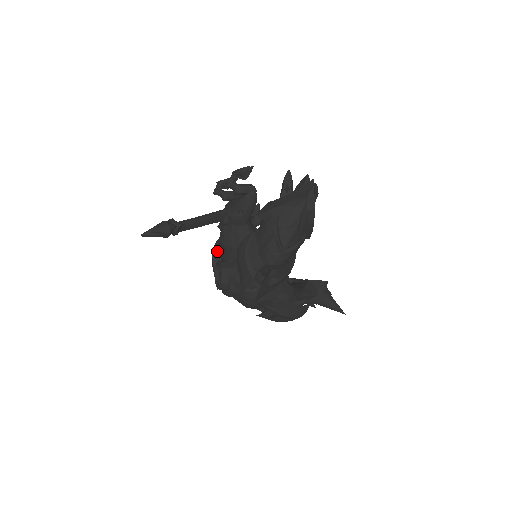
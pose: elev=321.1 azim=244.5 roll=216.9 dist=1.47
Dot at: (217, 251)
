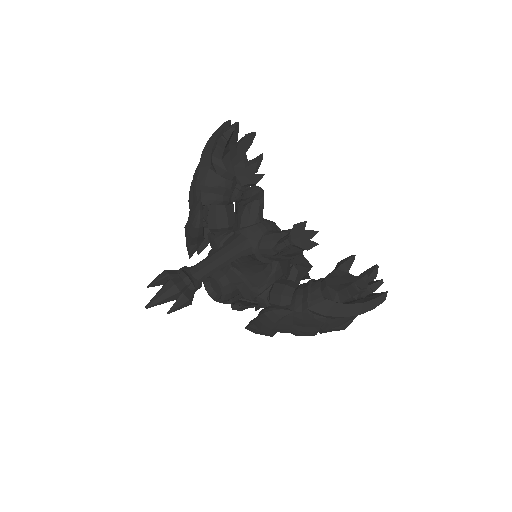
Dot at: (201, 227)
